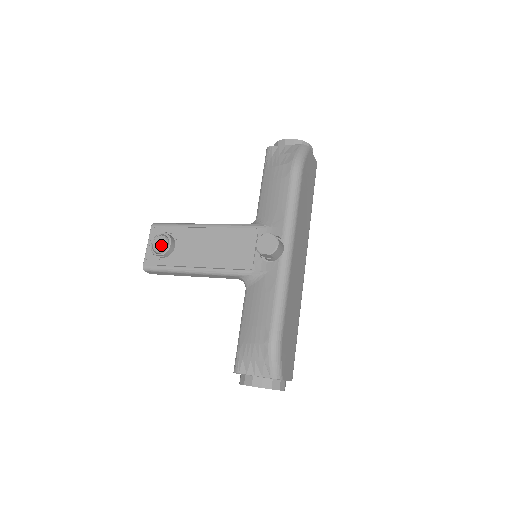
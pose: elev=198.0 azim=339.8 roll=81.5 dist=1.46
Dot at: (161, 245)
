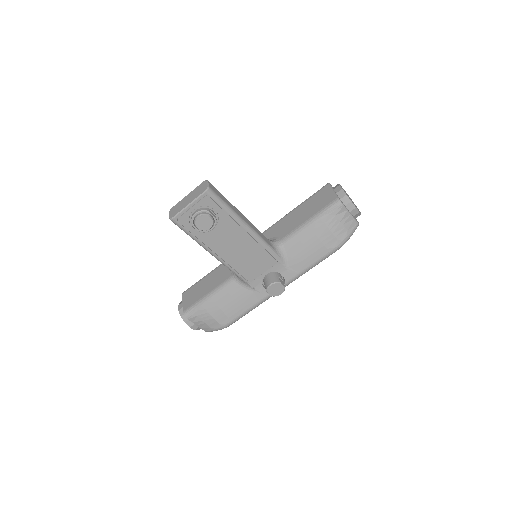
Dot at: (205, 226)
